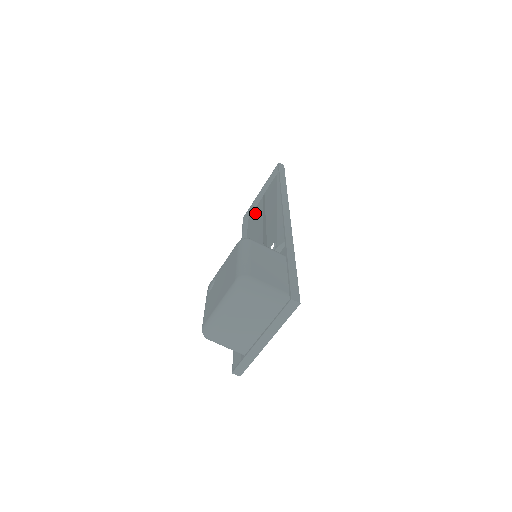
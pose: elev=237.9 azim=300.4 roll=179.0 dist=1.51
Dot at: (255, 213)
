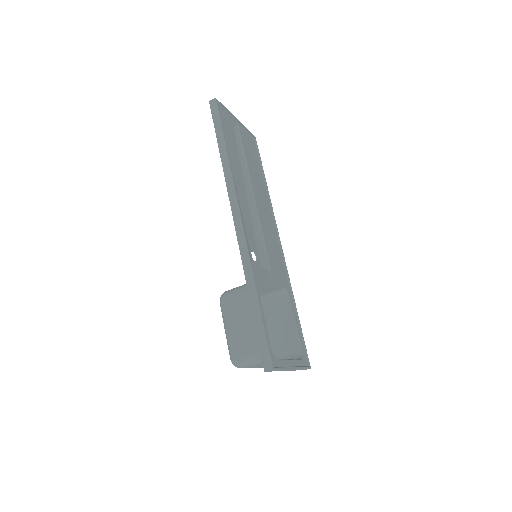
Dot at: (248, 143)
